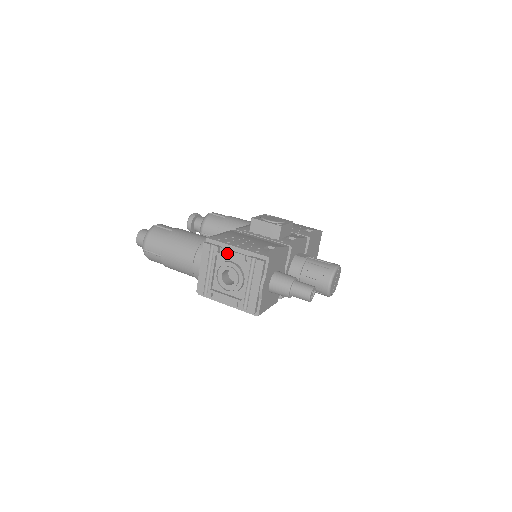
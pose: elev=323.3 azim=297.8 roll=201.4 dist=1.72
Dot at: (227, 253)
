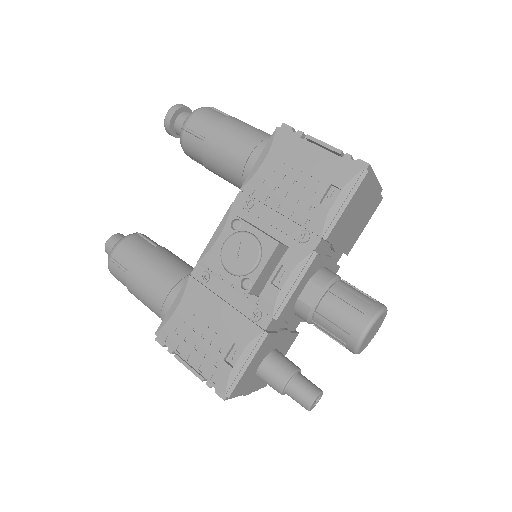
Dot at: (184, 363)
